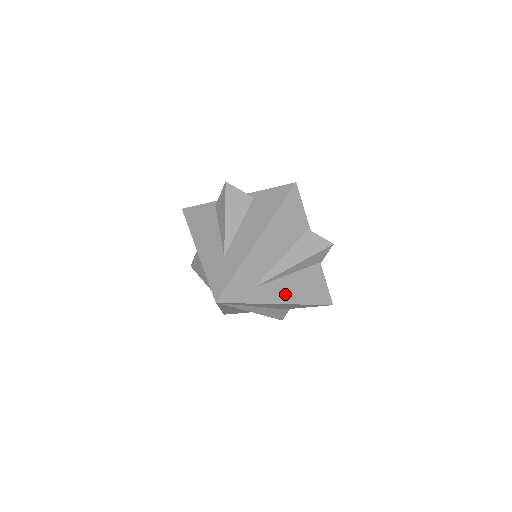
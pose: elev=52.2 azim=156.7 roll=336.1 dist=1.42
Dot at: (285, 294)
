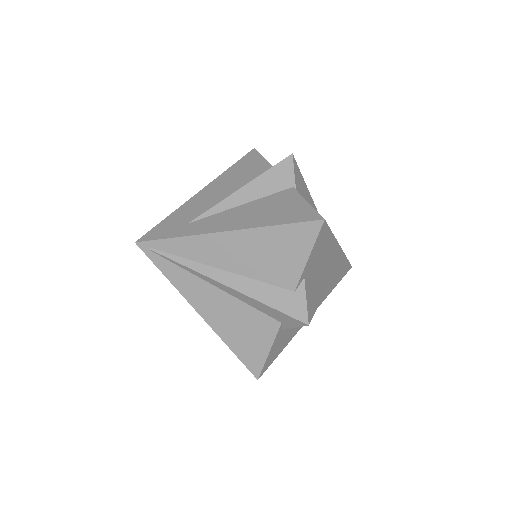
Dot at: (234, 222)
